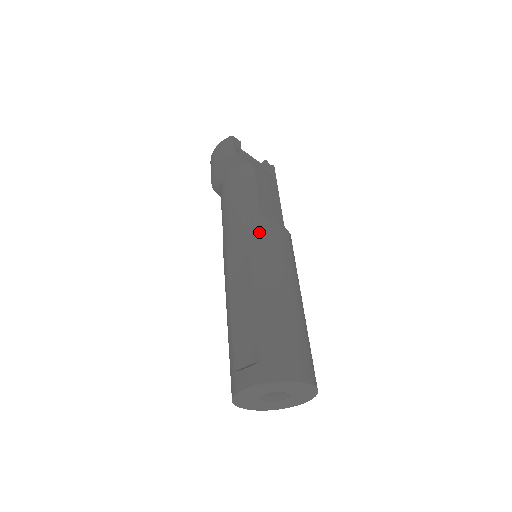
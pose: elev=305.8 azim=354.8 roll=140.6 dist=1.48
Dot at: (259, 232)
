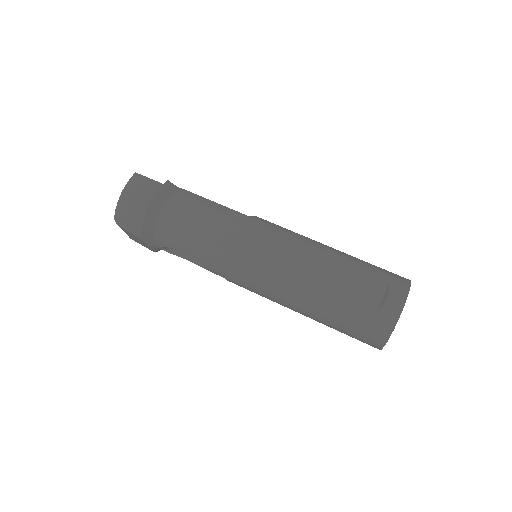
Dot at: (265, 223)
